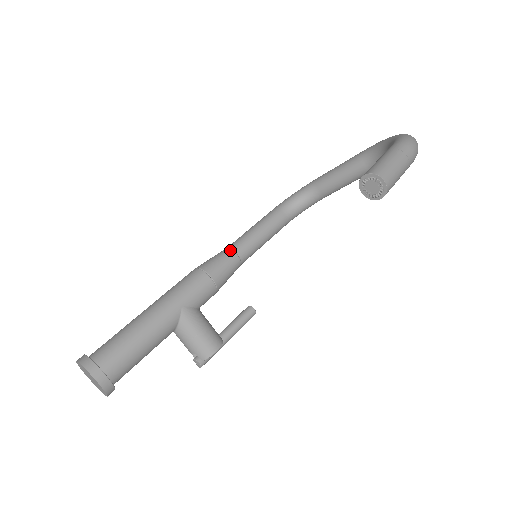
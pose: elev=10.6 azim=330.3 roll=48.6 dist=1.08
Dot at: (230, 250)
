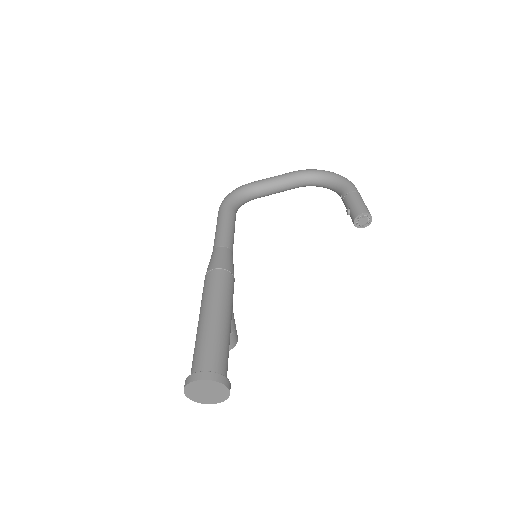
Dot at: (229, 249)
